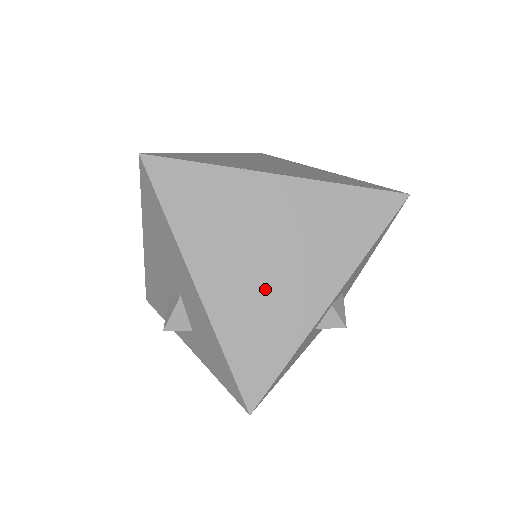
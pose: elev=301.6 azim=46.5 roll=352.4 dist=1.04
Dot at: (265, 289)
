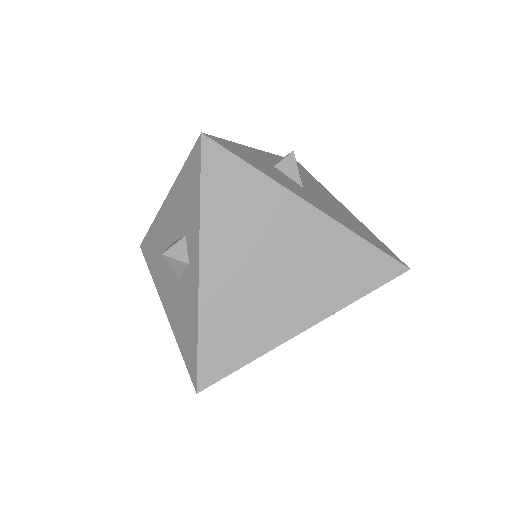
Dot at: occluded
